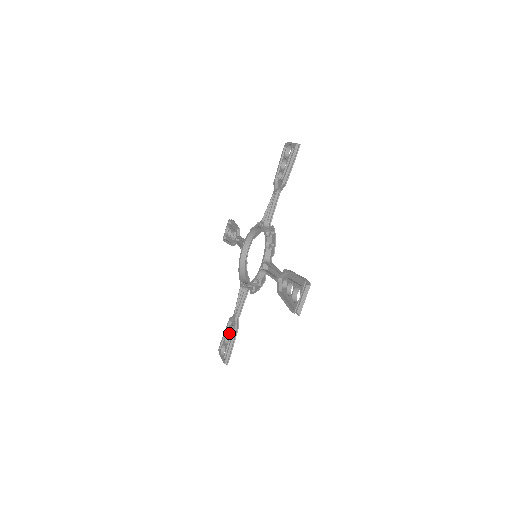
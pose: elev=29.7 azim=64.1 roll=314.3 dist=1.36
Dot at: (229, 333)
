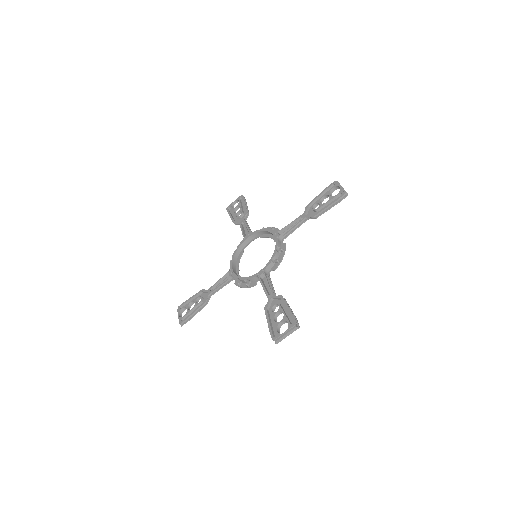
Dot at: (196, 301)
